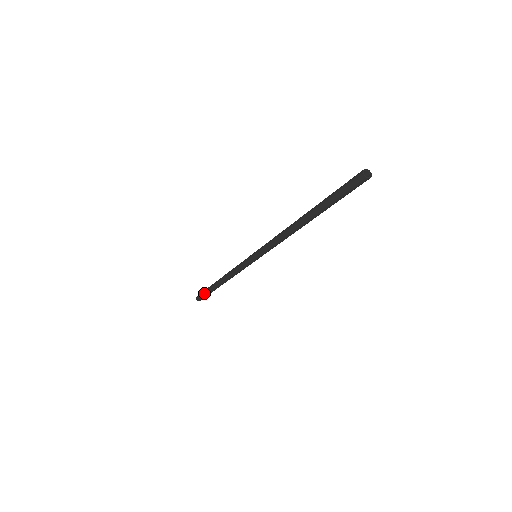
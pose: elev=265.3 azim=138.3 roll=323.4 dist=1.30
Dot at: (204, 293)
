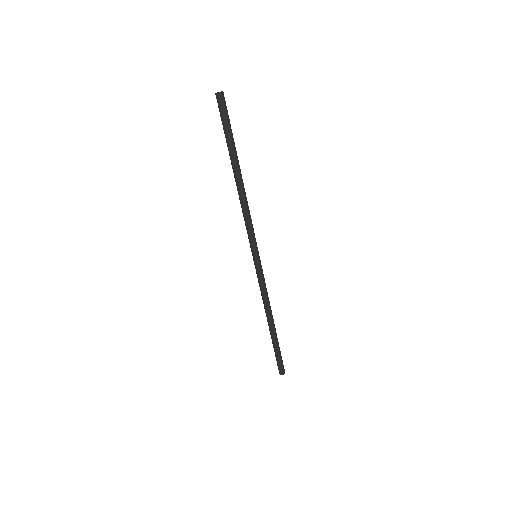
Dot at: (277, 356)
